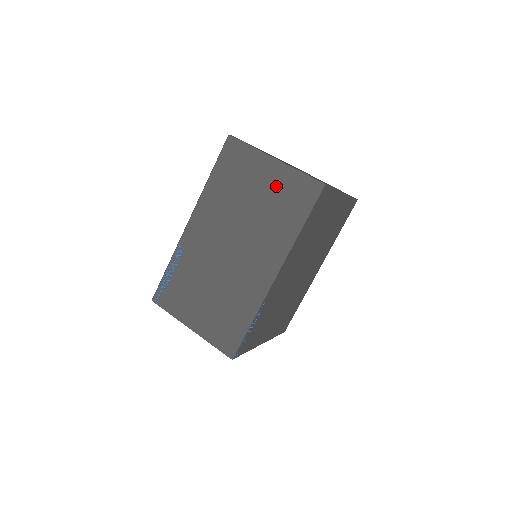
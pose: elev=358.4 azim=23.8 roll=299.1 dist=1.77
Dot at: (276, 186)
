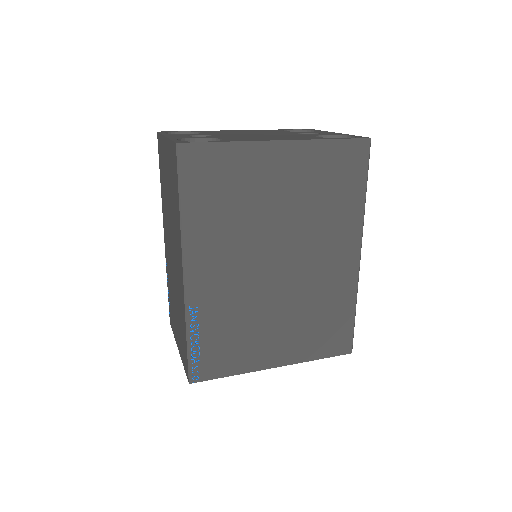
Dot at: (169, 167)
